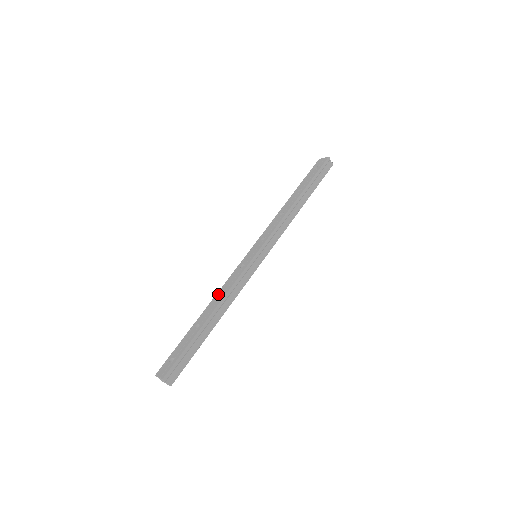
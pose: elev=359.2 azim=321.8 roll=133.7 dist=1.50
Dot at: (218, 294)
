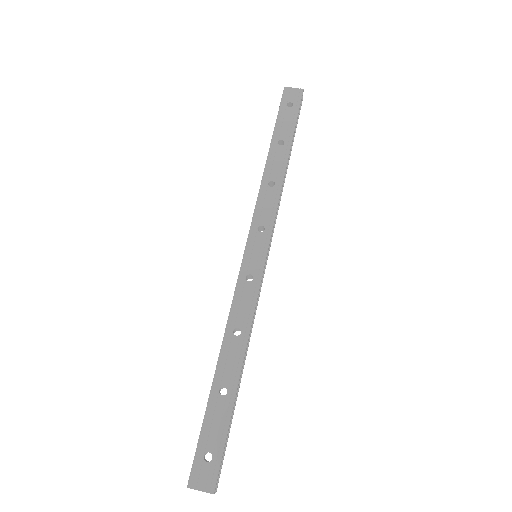
Dot at: (231, 330)
